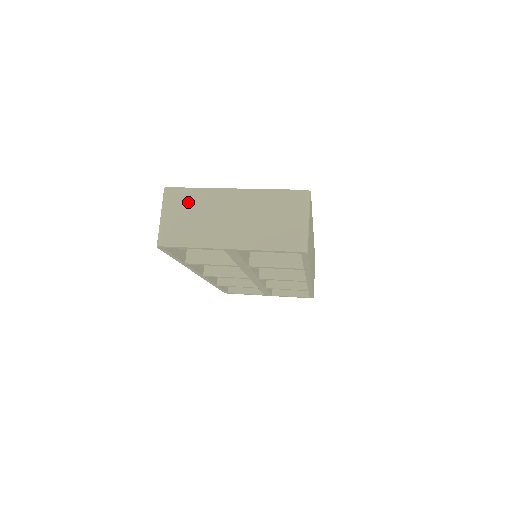
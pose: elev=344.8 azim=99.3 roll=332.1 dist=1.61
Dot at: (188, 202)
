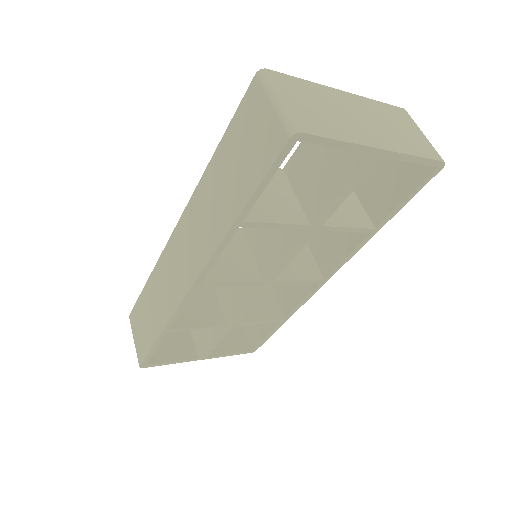
Dot at: (303, 91)
